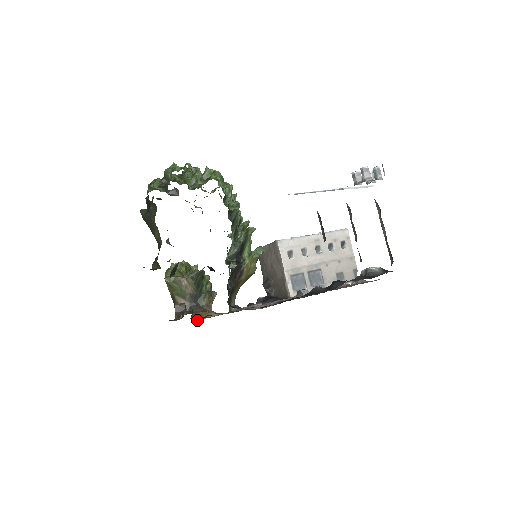
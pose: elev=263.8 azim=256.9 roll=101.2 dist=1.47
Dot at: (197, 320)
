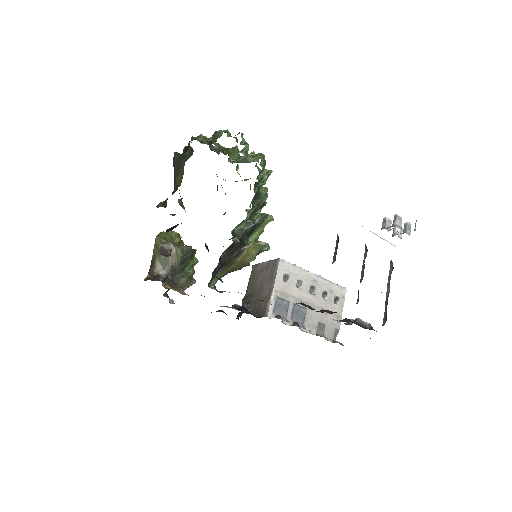
Dot at: (167, 288)
